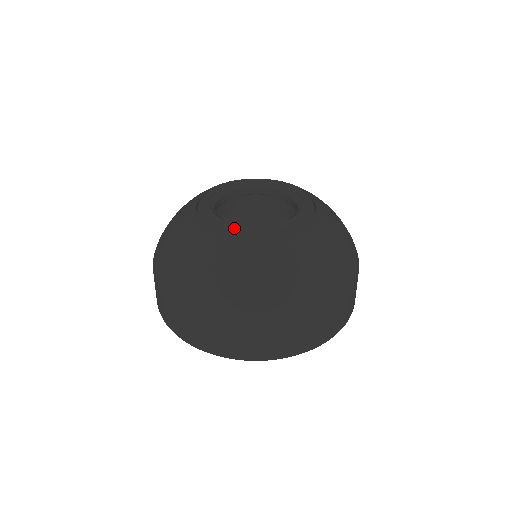
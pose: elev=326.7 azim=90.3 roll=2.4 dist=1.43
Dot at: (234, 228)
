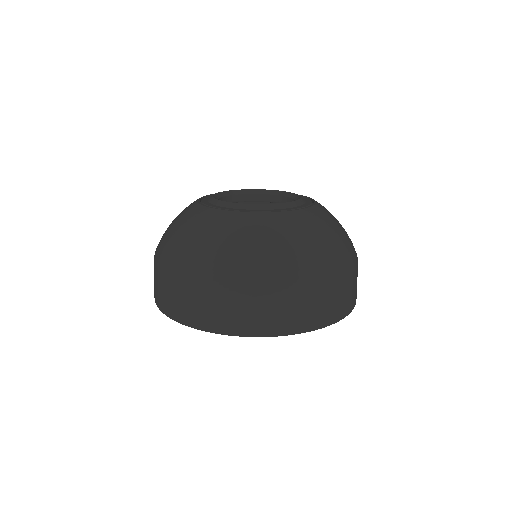
Dot at: (236, 206)
